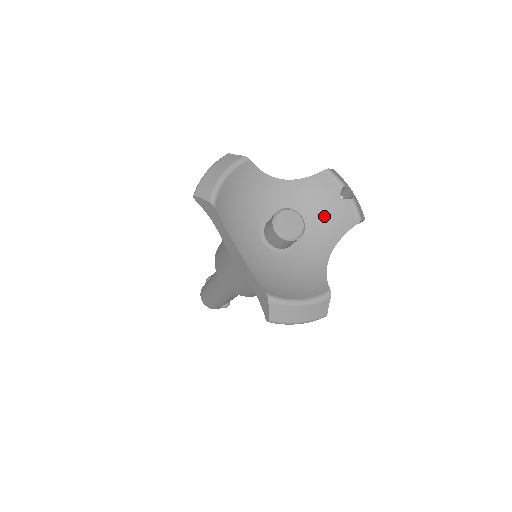
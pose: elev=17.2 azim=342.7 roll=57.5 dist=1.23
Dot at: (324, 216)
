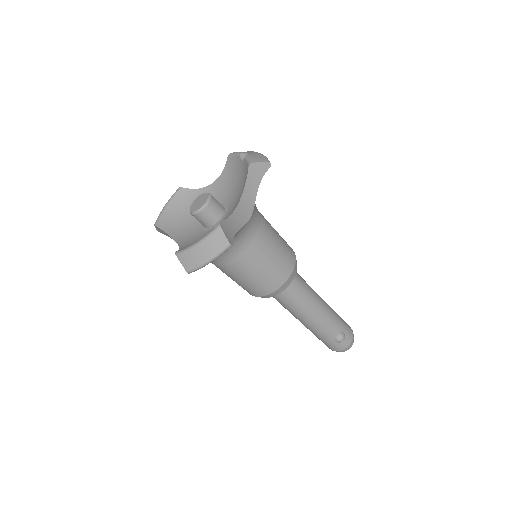
Dot at: (239, 183)
